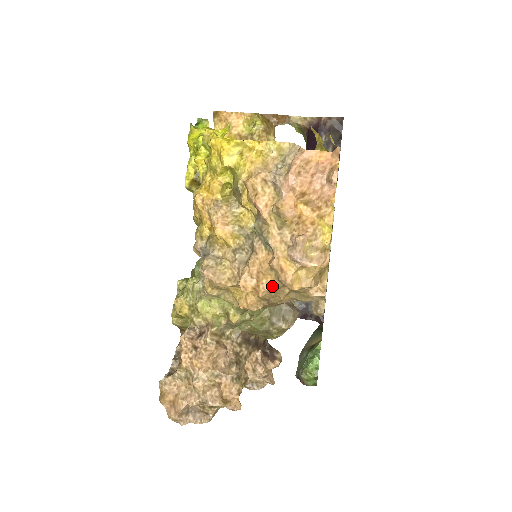
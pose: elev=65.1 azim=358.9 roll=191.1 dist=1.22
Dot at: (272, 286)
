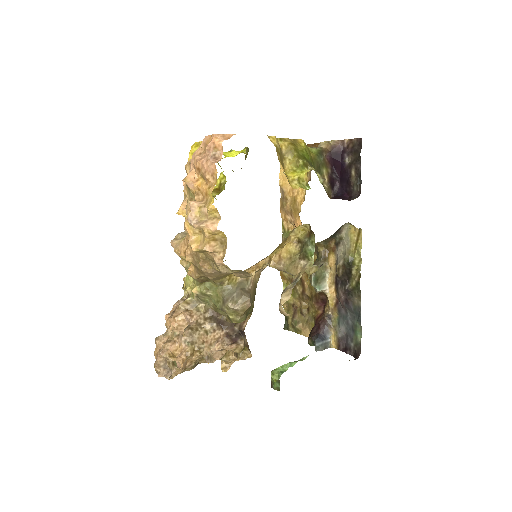
Dot at: (192, 251)
